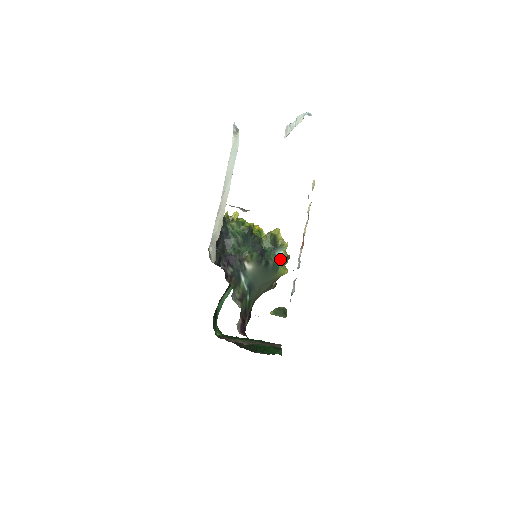
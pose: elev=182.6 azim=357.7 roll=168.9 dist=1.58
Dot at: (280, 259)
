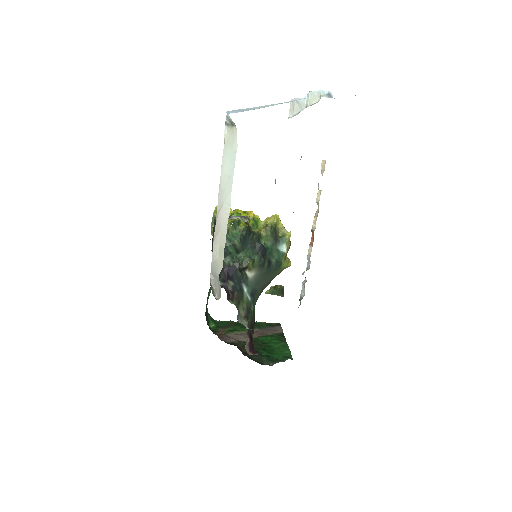
Dot at: (282, 252)
